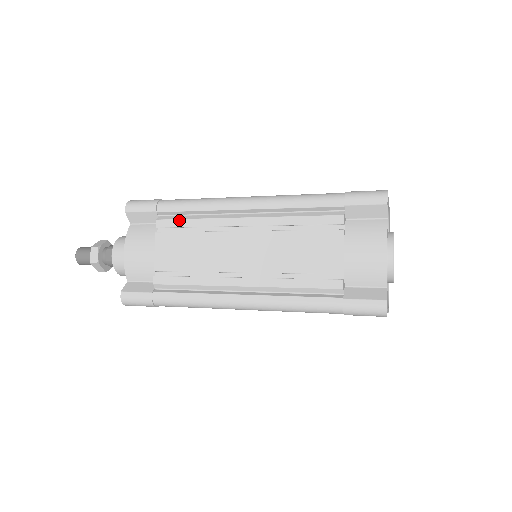
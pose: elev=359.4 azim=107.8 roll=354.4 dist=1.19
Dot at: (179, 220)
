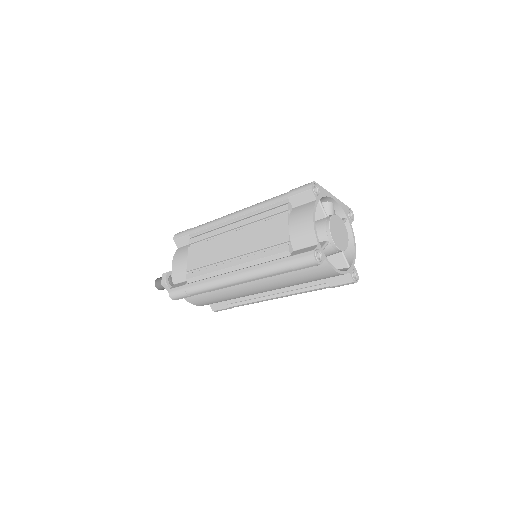
Dot at: (200, 236)
